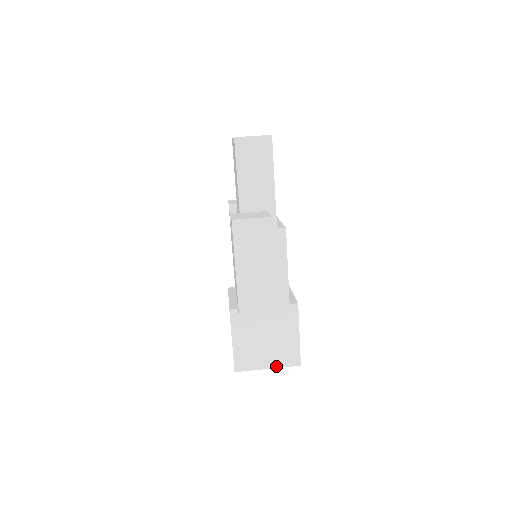
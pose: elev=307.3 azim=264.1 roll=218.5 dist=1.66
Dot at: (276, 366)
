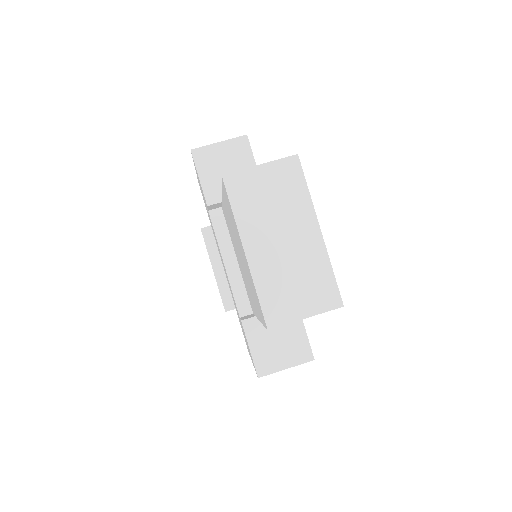
Dot at: occluded
